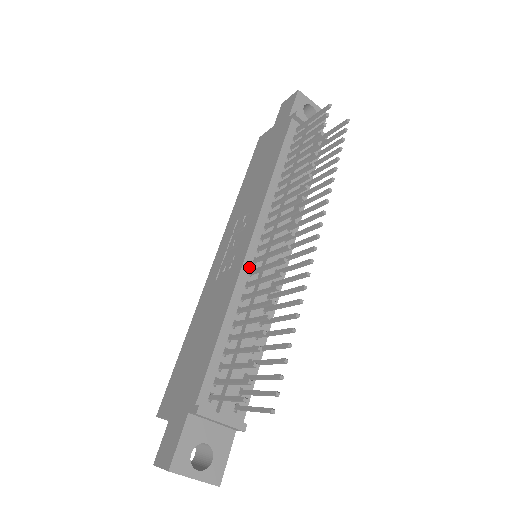
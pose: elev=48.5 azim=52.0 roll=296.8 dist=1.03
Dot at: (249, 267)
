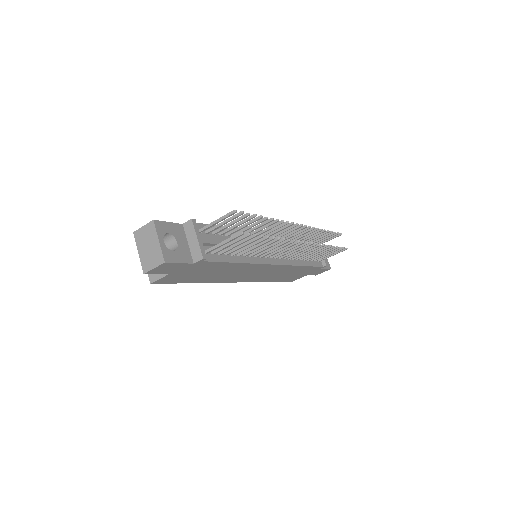
Dot at: occluded
